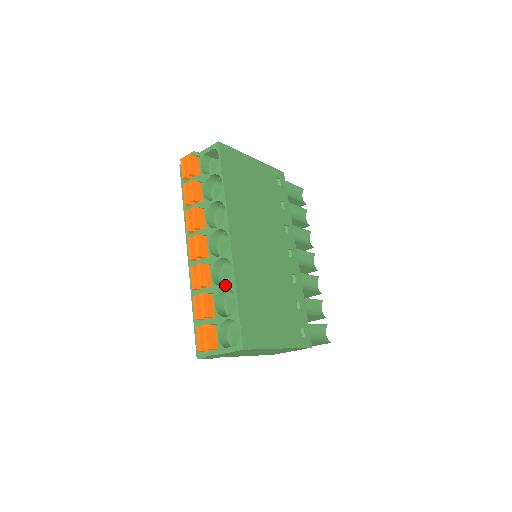
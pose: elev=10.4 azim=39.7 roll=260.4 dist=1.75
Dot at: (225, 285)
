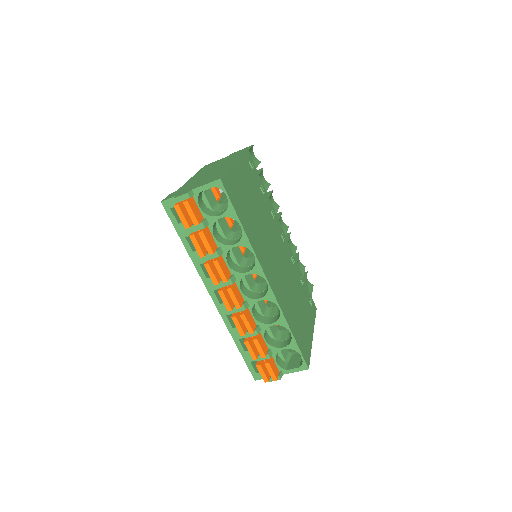
Dot at: (274, 323)
